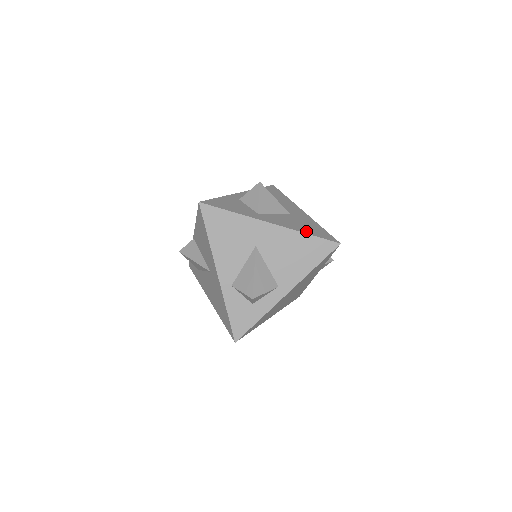
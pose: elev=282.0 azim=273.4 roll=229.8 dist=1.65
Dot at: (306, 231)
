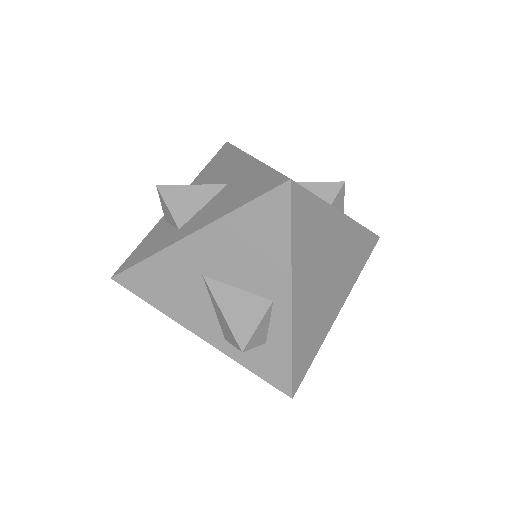
Dot at: (238, 203)
